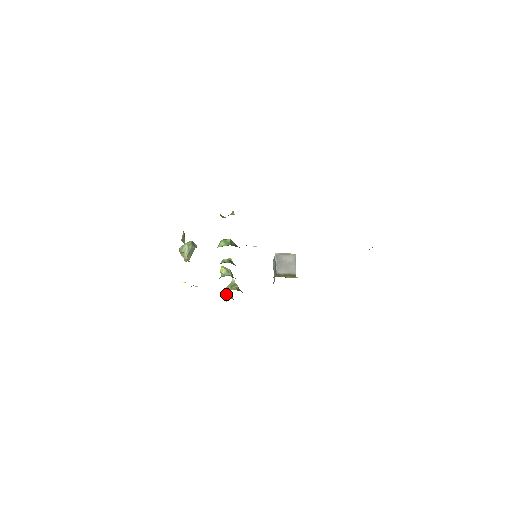
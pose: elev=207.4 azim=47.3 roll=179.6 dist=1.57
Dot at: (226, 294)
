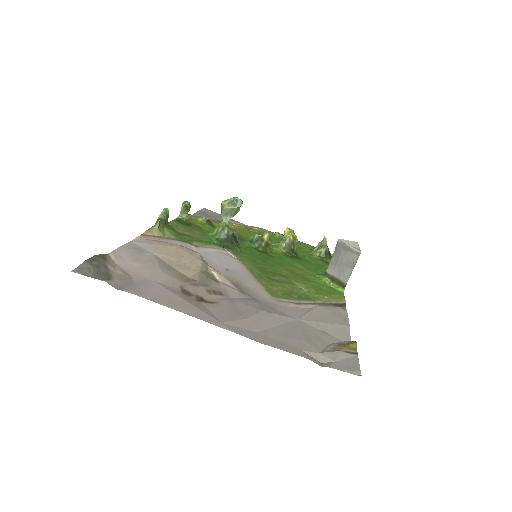
Dot at: occluded
